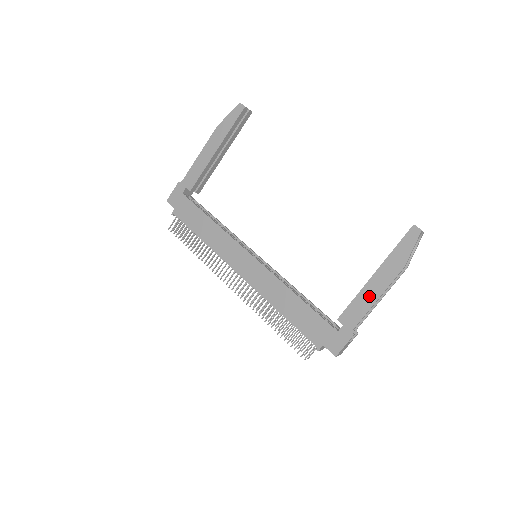
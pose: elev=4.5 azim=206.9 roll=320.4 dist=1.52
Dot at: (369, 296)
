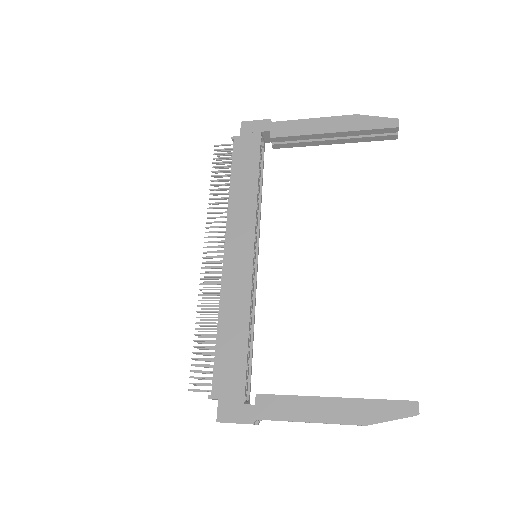
Dot at: (306, 410)
